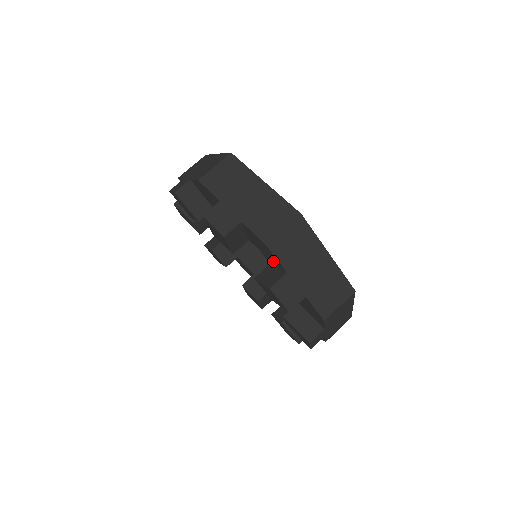
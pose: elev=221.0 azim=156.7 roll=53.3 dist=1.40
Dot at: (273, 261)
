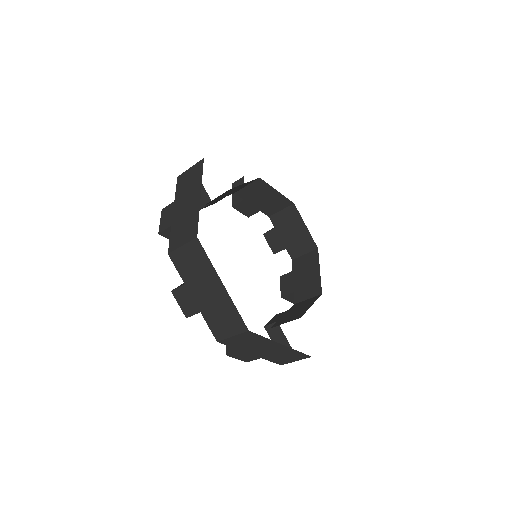
Dot at: occluded
